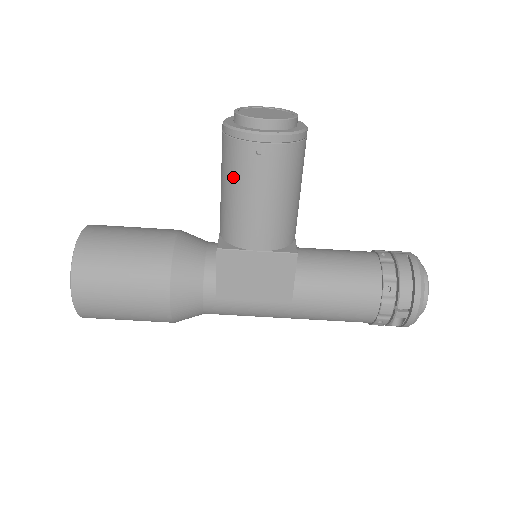
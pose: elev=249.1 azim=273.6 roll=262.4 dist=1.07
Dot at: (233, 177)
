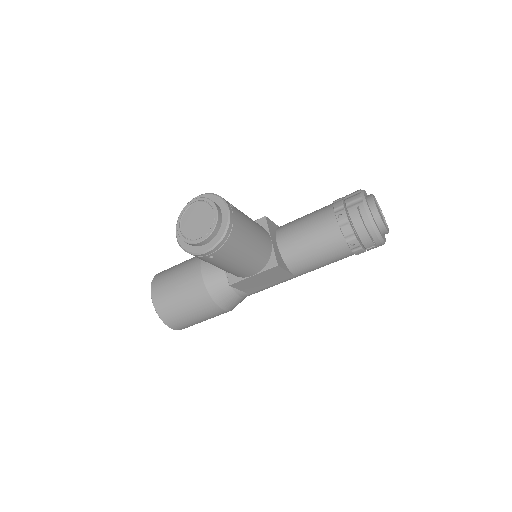
Dot at: occluded
